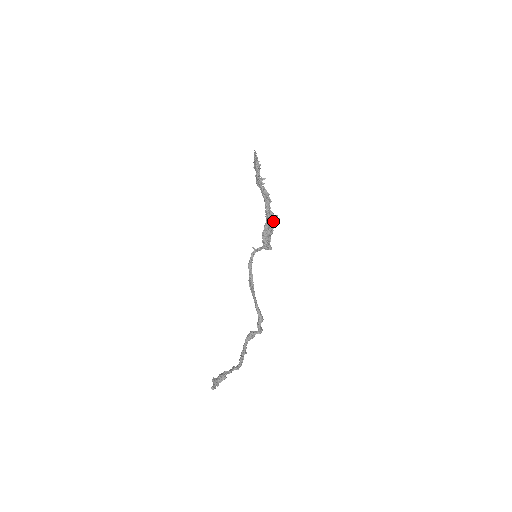
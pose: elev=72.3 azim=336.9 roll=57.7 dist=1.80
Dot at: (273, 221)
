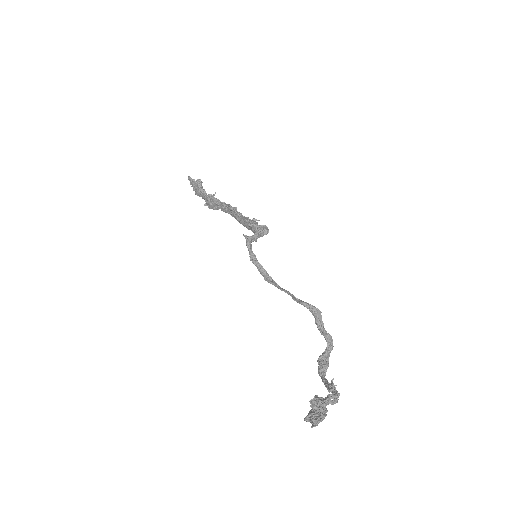
Dot at: occluded
